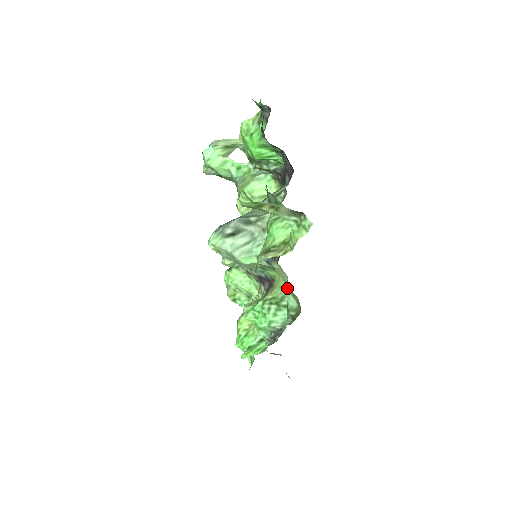
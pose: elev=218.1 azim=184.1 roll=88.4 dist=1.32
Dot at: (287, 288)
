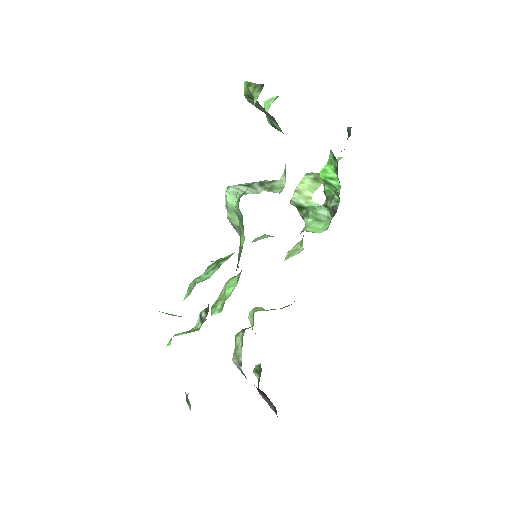
Dot at: occluded
